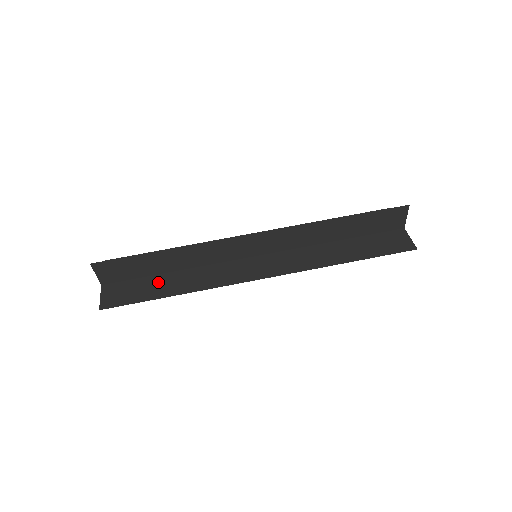
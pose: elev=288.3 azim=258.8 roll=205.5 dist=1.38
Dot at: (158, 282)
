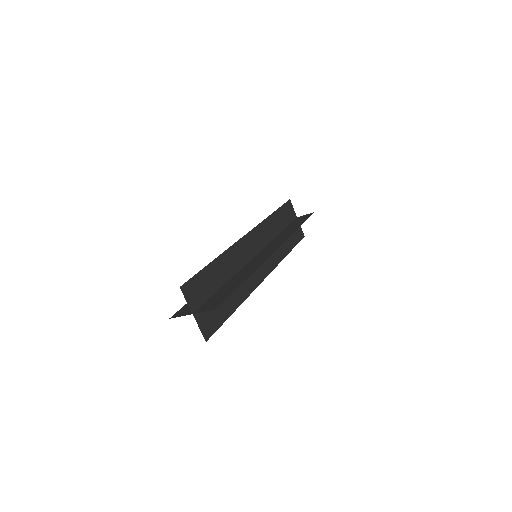
Dot at: (226, 287)
